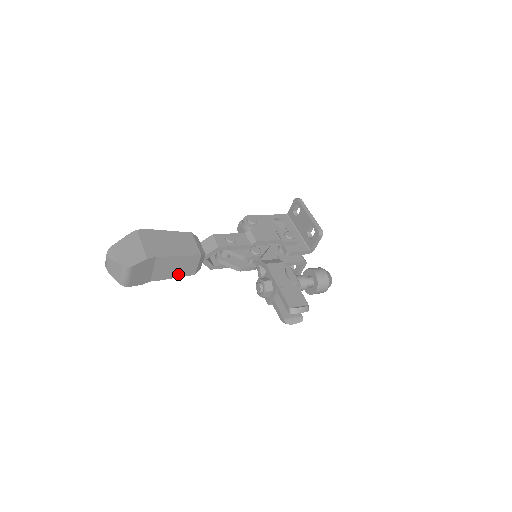
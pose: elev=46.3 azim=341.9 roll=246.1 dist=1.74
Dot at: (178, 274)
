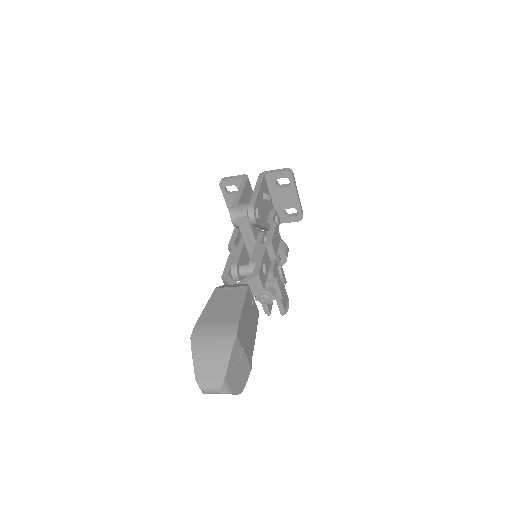
Dot at: occluded
